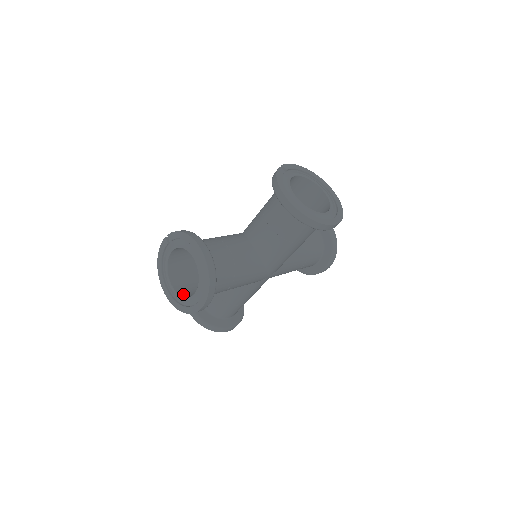
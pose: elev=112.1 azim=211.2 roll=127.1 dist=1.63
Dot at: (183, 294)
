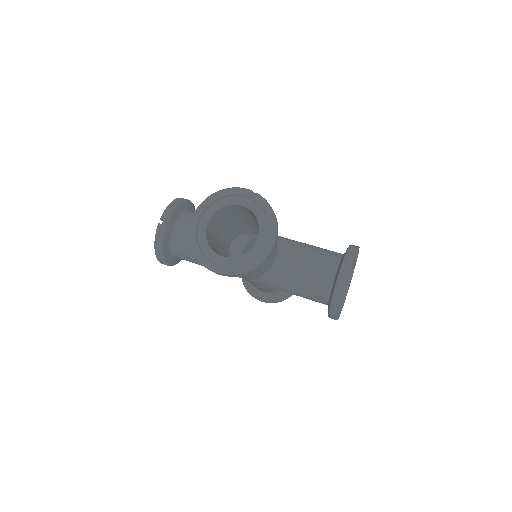
Dot at: (208, 239)
